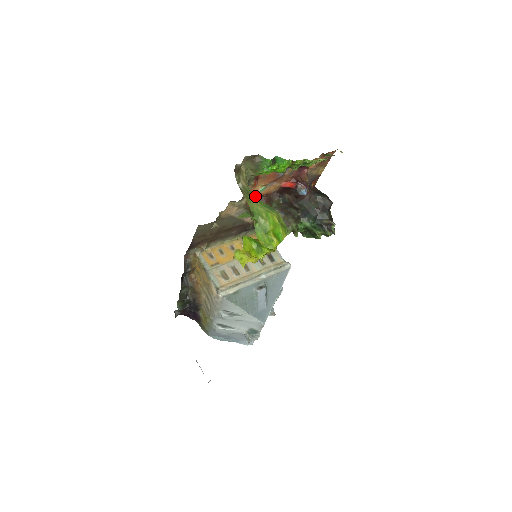
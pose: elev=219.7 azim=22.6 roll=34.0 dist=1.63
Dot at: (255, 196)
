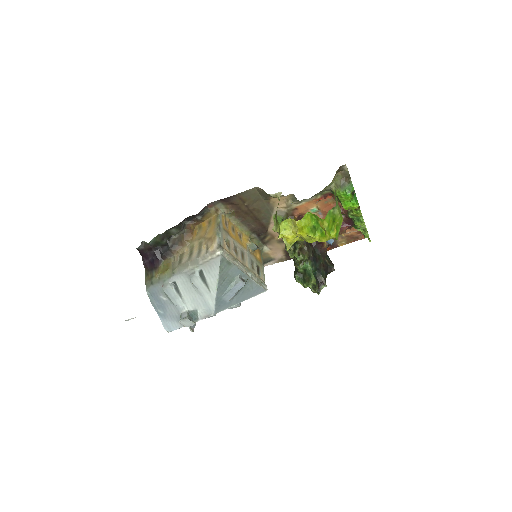
Dot at: occluded
